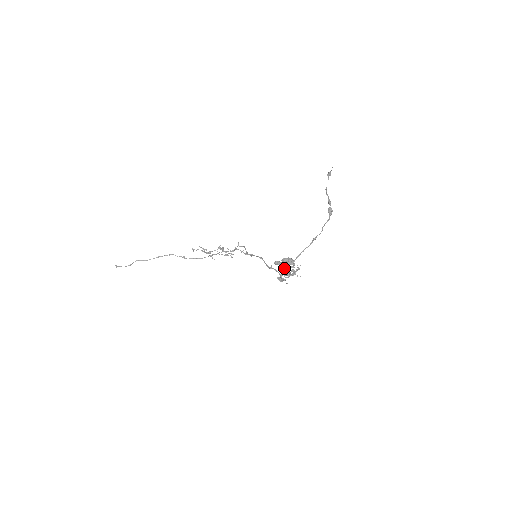
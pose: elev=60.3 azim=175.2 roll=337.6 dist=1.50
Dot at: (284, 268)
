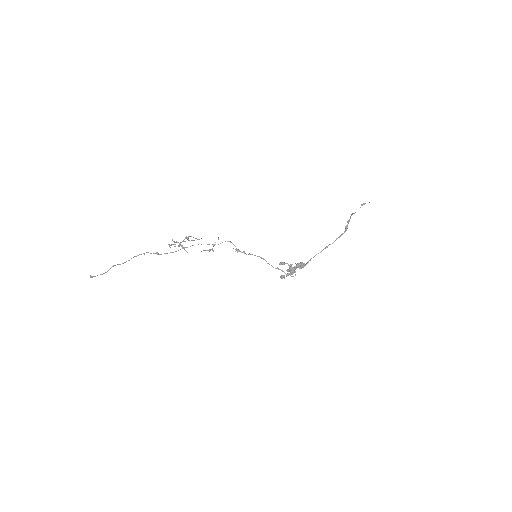
Dot at: occluded
